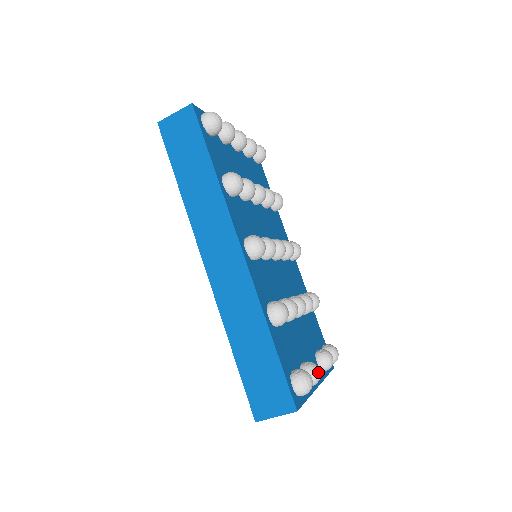
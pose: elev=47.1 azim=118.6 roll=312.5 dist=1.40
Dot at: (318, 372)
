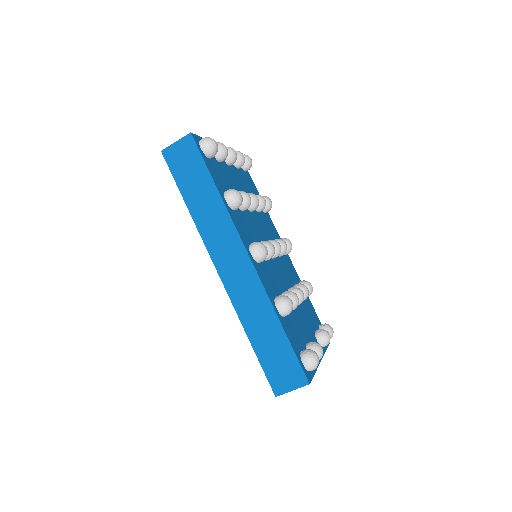
Dot at: (321, 349)
